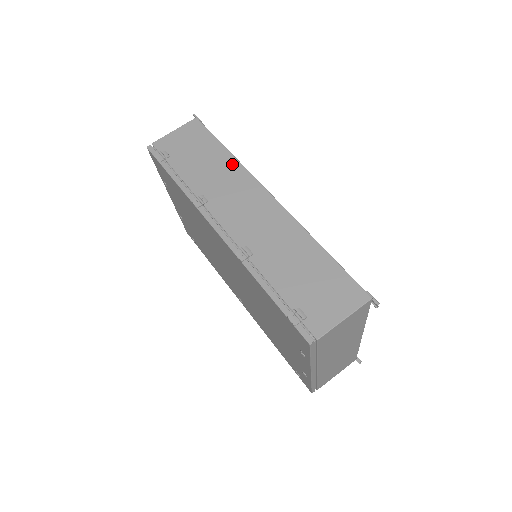
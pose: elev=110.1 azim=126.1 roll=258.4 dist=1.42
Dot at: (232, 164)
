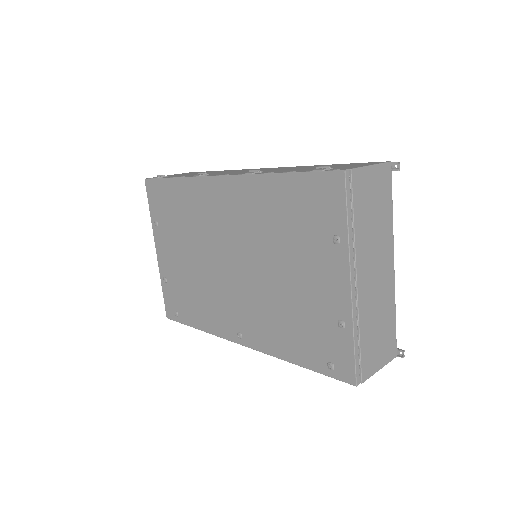
Dot at: (227, 170)
